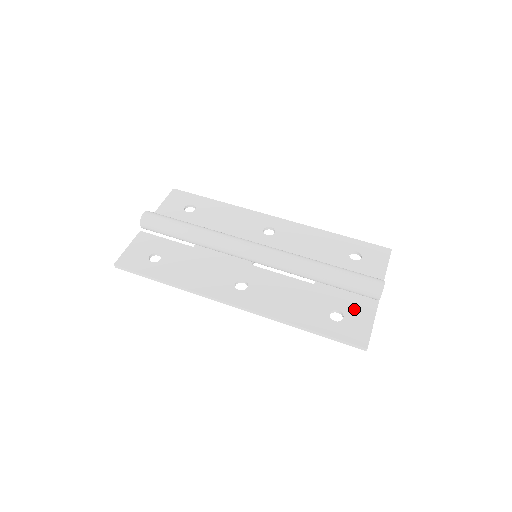
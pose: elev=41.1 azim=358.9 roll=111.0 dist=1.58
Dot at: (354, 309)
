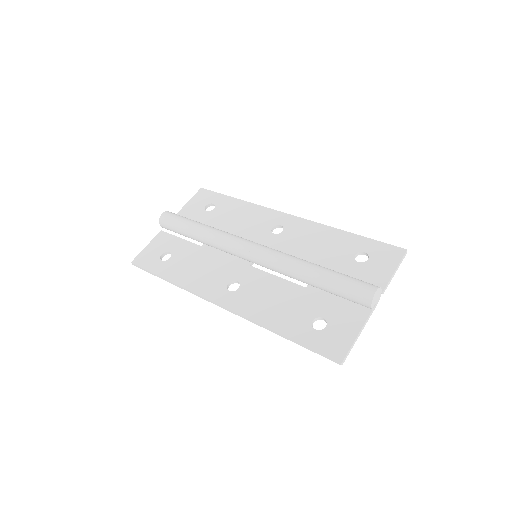
Dot at: (341, 317)
